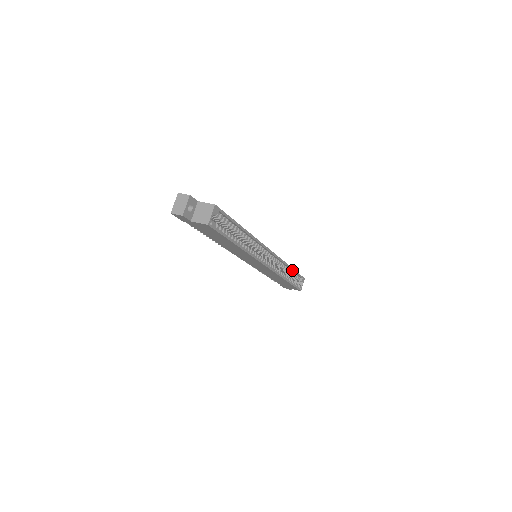
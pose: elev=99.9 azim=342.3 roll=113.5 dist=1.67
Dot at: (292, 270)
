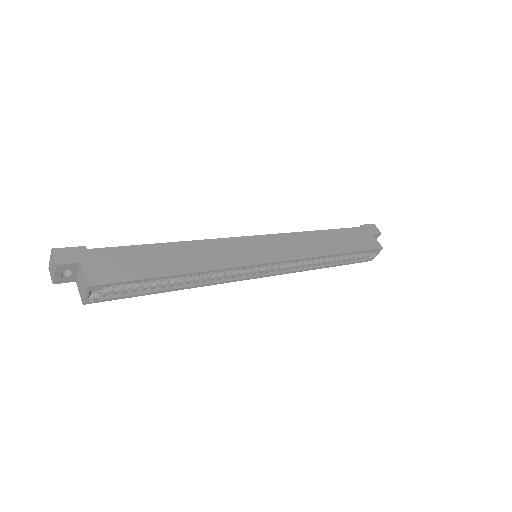
Dot at: (343, 254)
